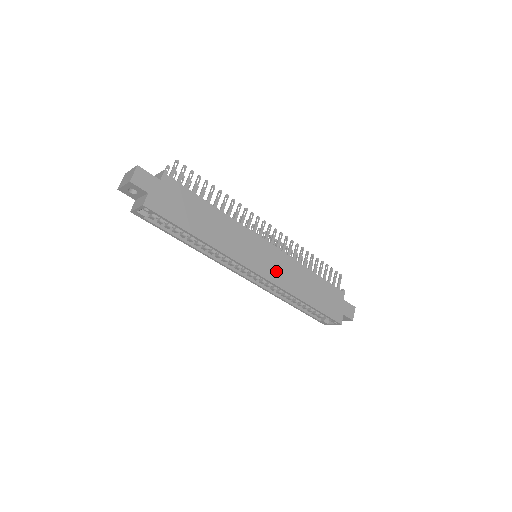
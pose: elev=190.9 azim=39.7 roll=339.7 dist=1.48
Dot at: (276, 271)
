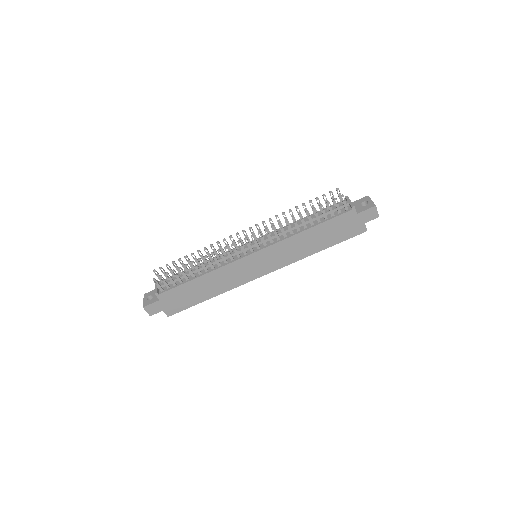
Dot at: (276, 260)
